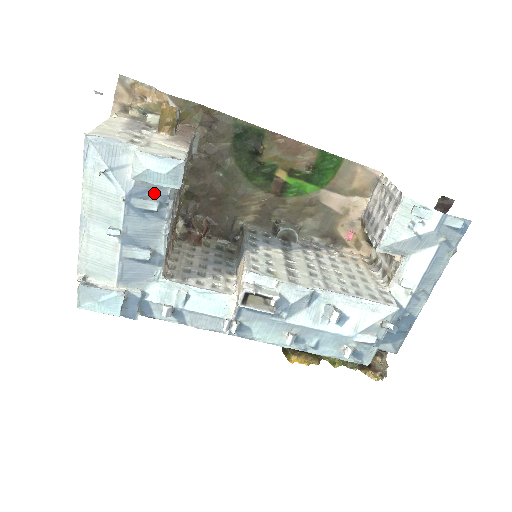
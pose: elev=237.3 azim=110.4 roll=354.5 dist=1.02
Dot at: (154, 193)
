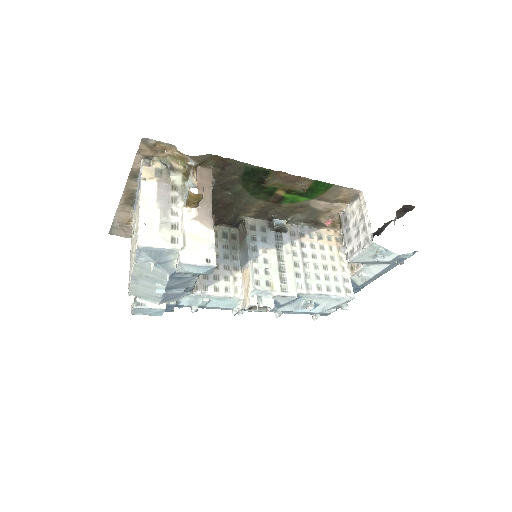
Dot at: occluded
